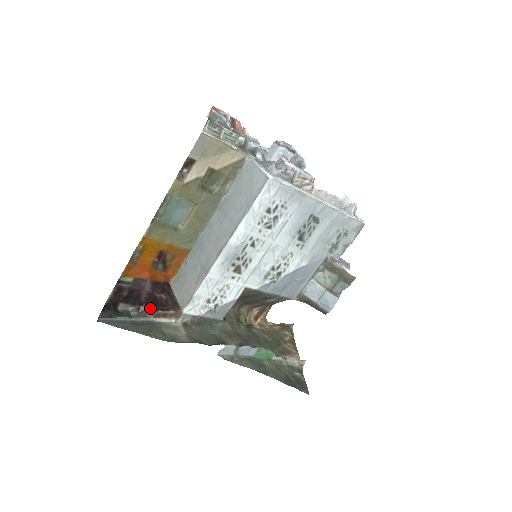
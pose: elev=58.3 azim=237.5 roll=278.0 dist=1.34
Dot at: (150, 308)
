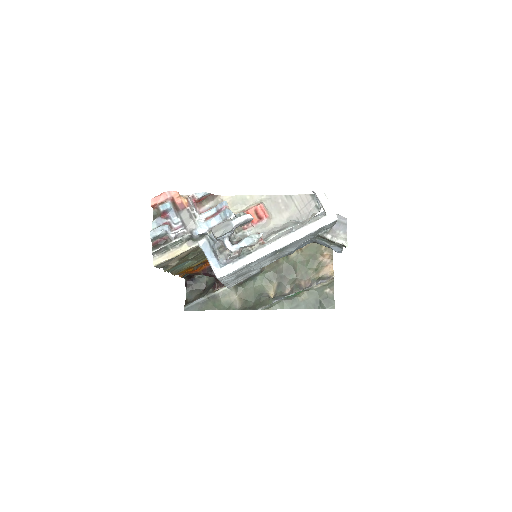
Dot at: occluded
